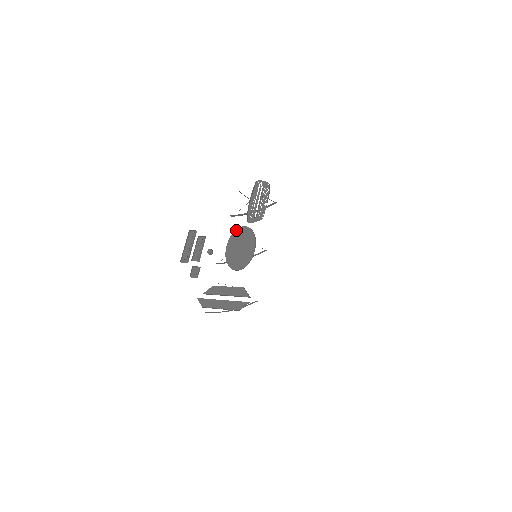
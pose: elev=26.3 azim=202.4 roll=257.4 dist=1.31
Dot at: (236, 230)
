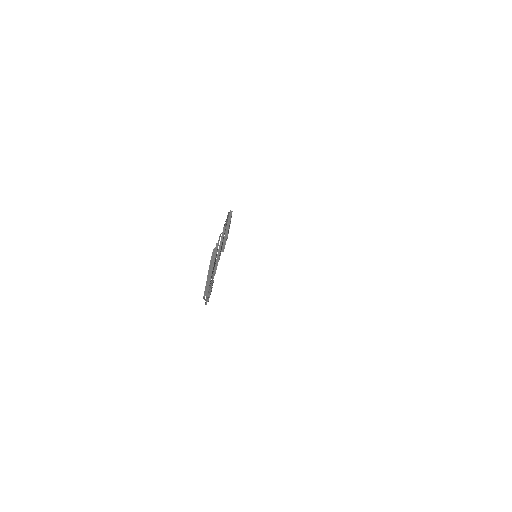
Dot at: occluded
